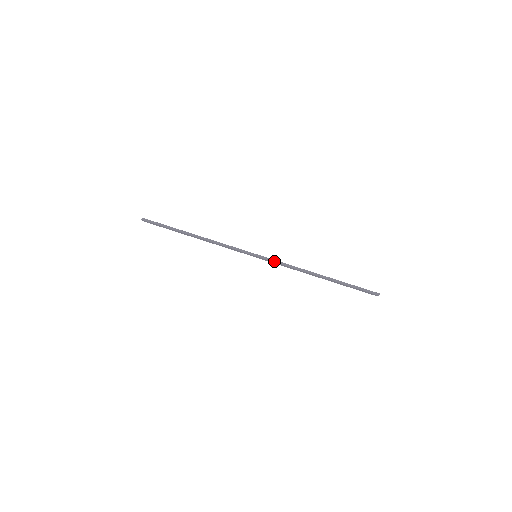
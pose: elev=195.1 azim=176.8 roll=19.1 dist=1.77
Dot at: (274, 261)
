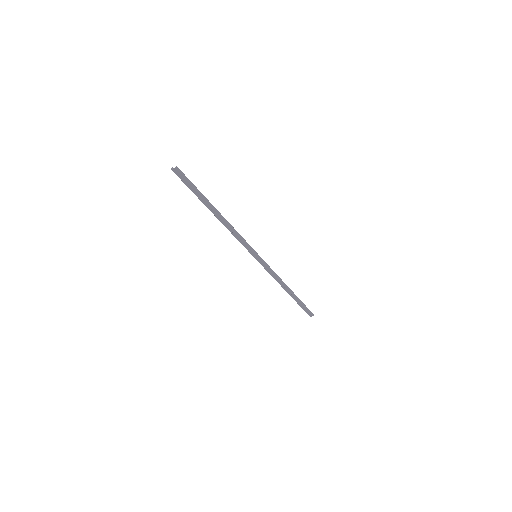
Dot at: (268, 266)
